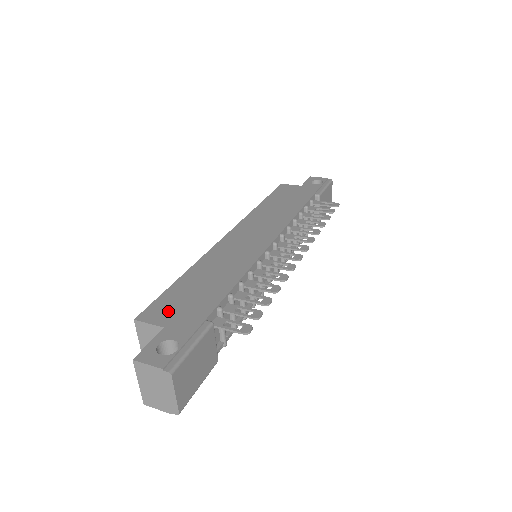
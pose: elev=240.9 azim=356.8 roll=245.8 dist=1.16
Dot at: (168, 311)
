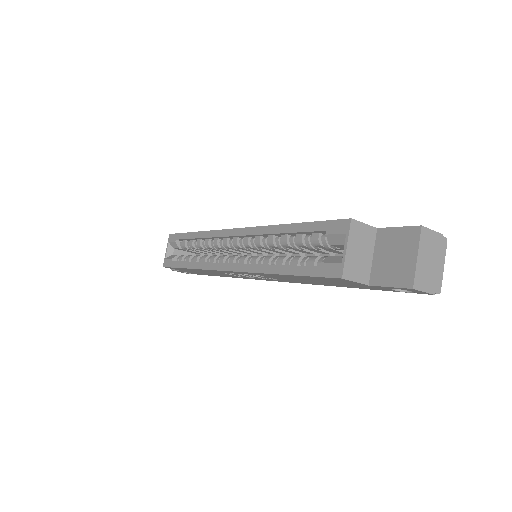
Dot at: occluded
